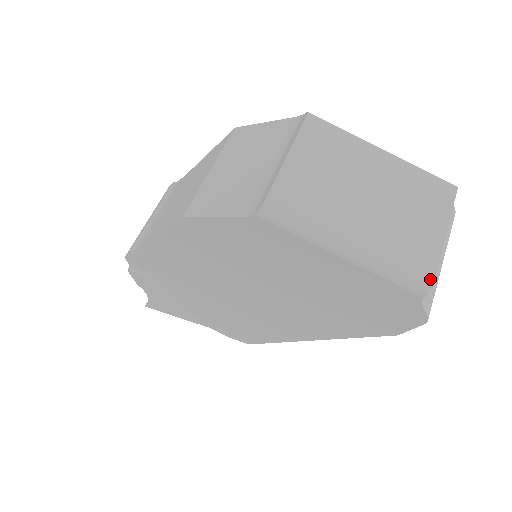
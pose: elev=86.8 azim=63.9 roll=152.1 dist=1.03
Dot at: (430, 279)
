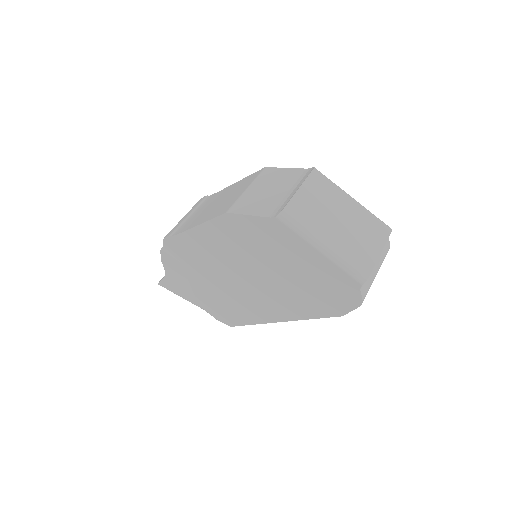
Dot at: (367, 275)
